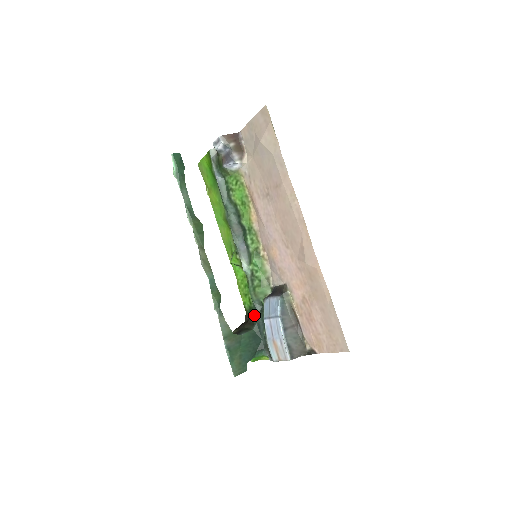
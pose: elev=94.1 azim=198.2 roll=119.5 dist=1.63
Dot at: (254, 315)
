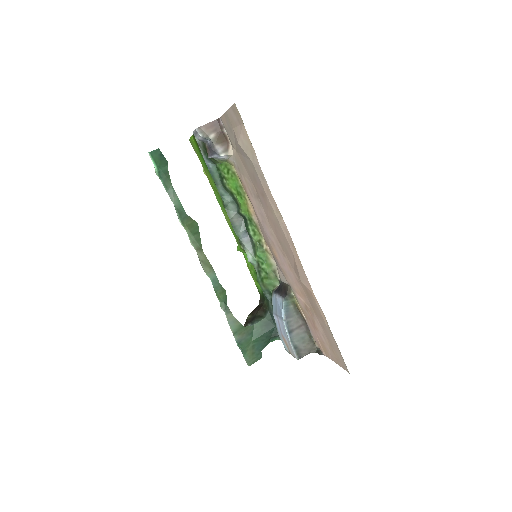
Dot at: (266, 302)
